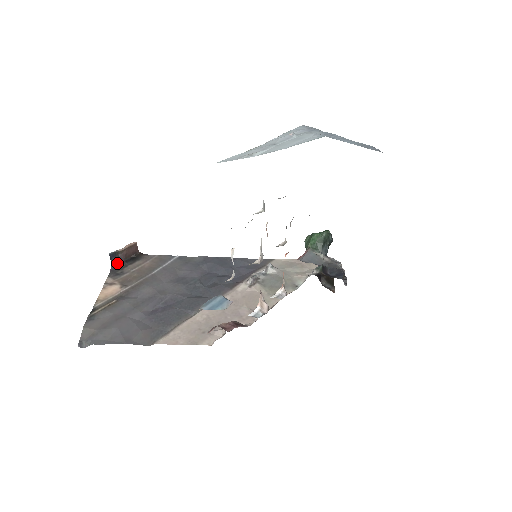
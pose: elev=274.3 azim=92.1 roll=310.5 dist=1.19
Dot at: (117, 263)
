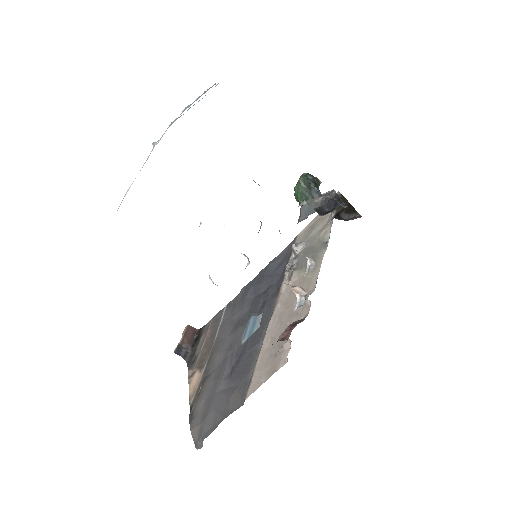
Dot at: (188, 353)
